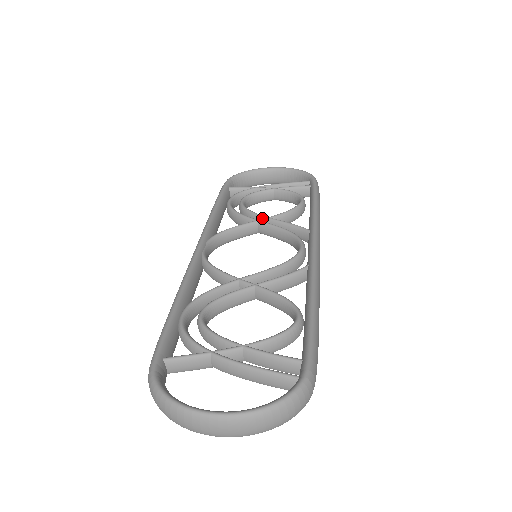
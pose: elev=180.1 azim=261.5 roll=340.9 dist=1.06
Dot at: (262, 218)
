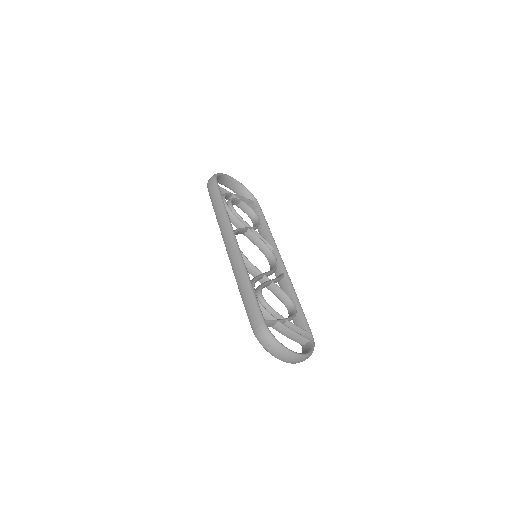
Dot at: (248, 226)
